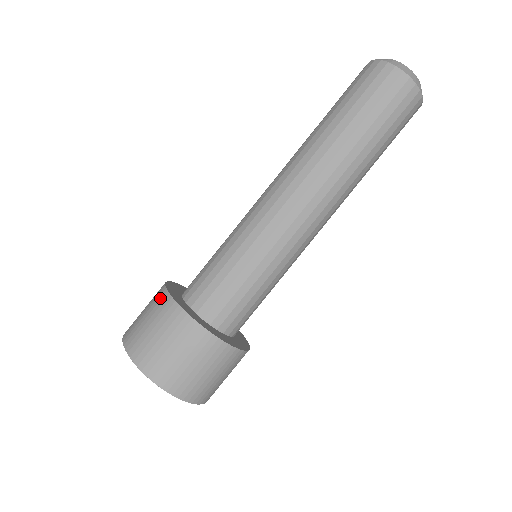
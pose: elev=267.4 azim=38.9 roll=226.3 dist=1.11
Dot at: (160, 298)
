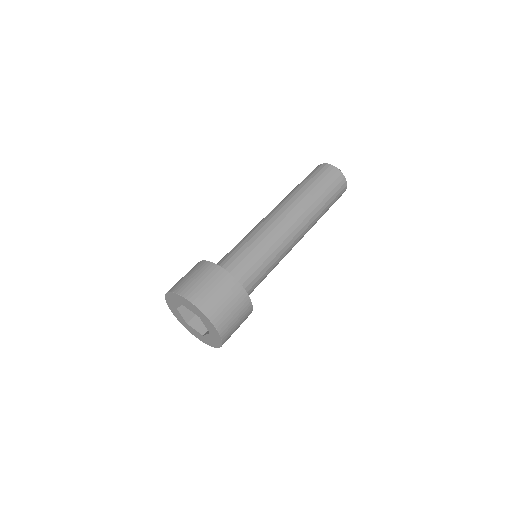
Dot at: occluded
